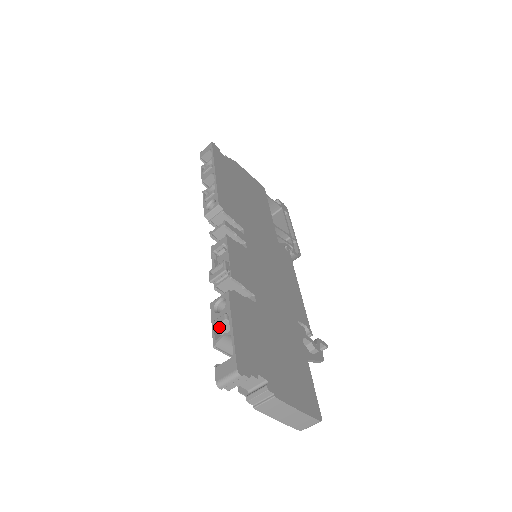
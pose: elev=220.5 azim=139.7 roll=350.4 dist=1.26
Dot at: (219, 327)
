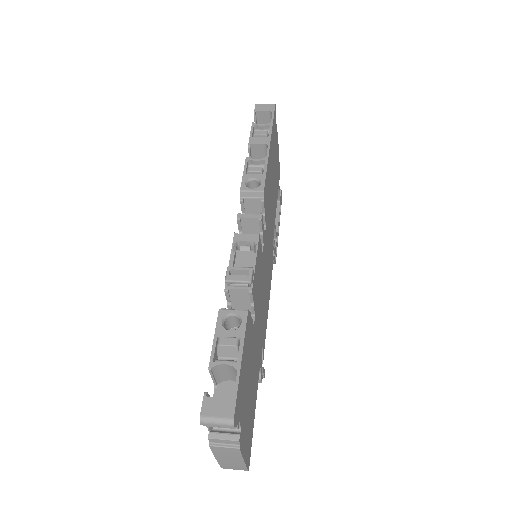
Dot at: (223, 348)
